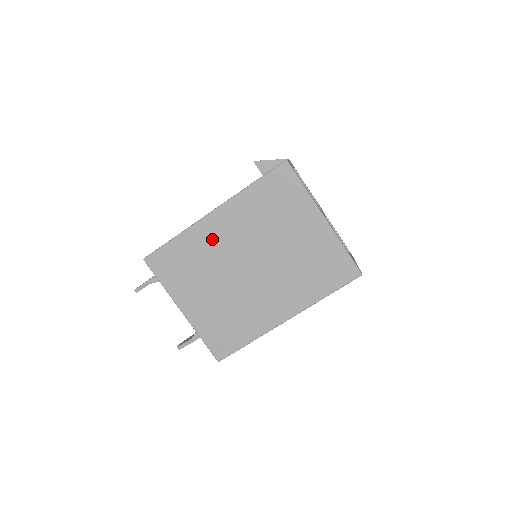
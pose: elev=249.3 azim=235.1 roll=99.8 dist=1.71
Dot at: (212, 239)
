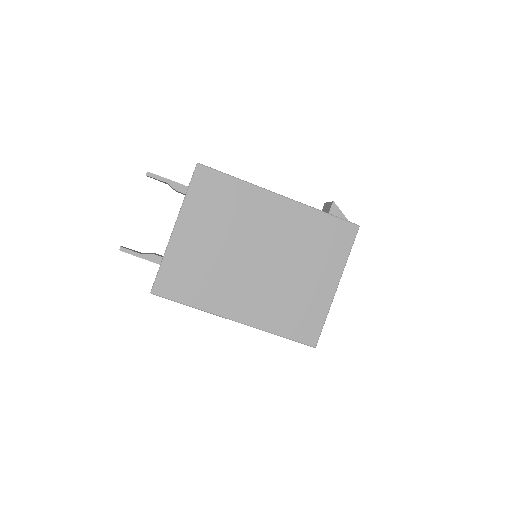
Dot at: (259, 211)
